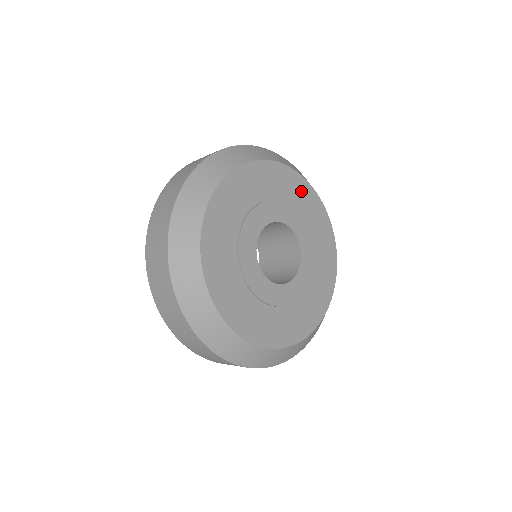
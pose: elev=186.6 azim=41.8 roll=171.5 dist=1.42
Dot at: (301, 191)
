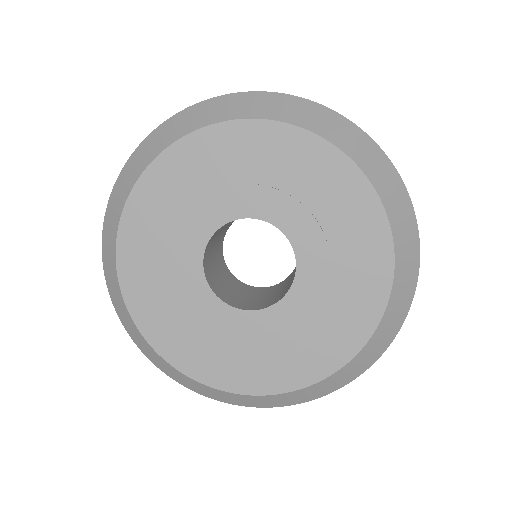
Dot at: (275, 147)
